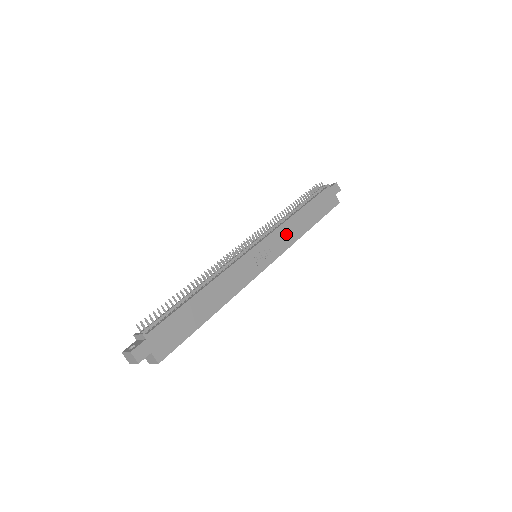
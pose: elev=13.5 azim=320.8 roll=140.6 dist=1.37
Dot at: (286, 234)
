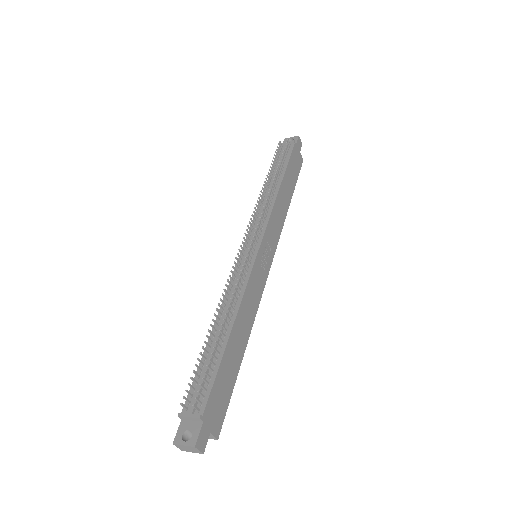
Dot at: (277, 219)
